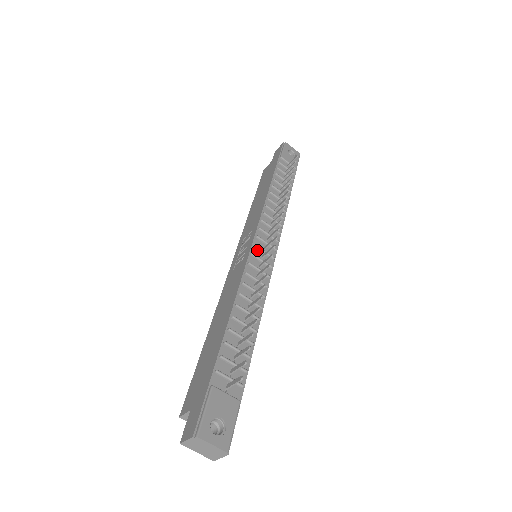
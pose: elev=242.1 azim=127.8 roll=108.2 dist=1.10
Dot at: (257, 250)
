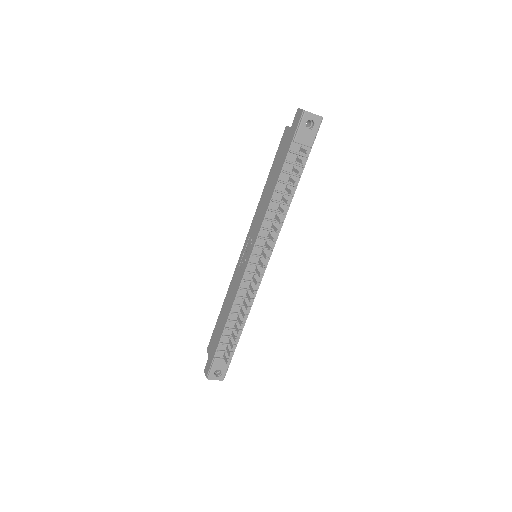
Dot at: (252, 265)
